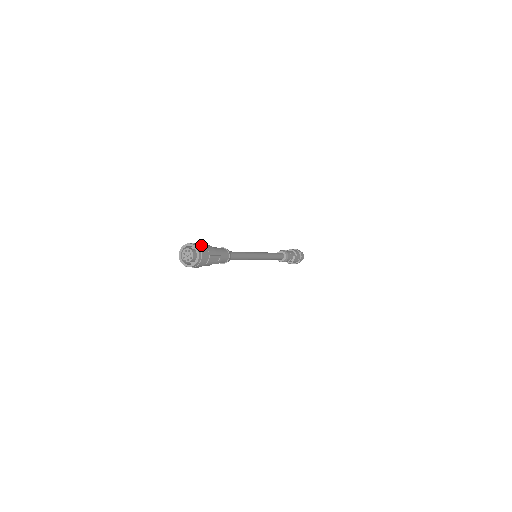
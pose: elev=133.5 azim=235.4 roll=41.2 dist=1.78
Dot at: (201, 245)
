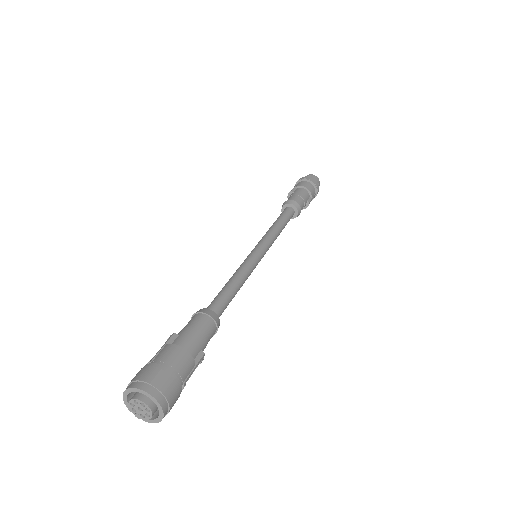
Dot at: (165, 380)
